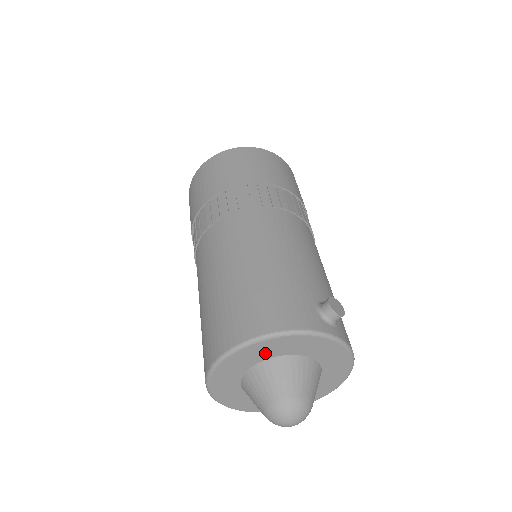
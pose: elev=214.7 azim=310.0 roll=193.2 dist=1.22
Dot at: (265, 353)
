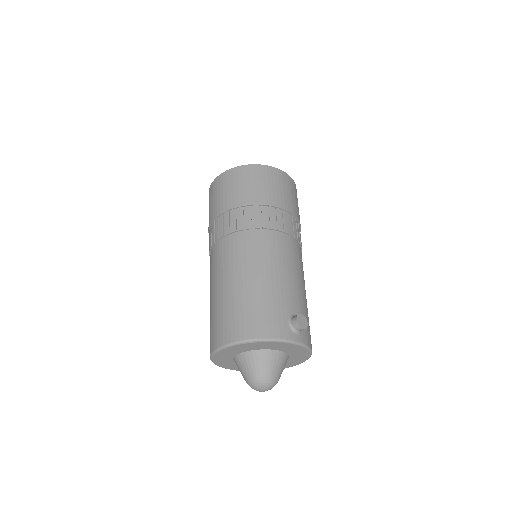
Dot at: (250, 348)
